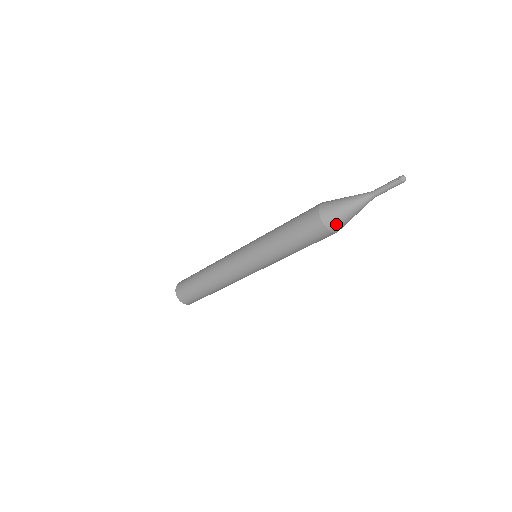
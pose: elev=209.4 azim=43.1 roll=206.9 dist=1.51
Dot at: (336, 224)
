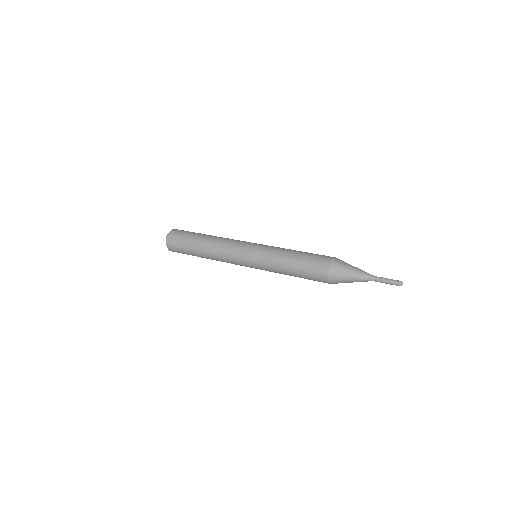
Dot at: occluded
